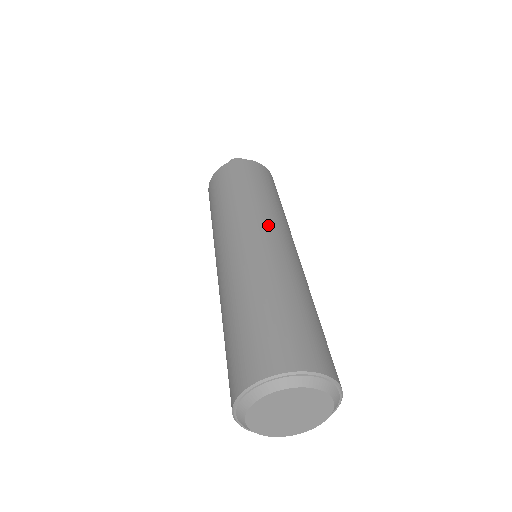
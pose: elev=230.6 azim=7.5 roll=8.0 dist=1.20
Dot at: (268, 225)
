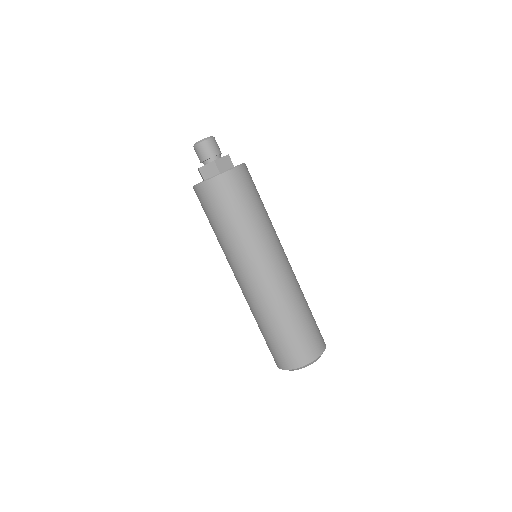
Dot at: (282, 247)
